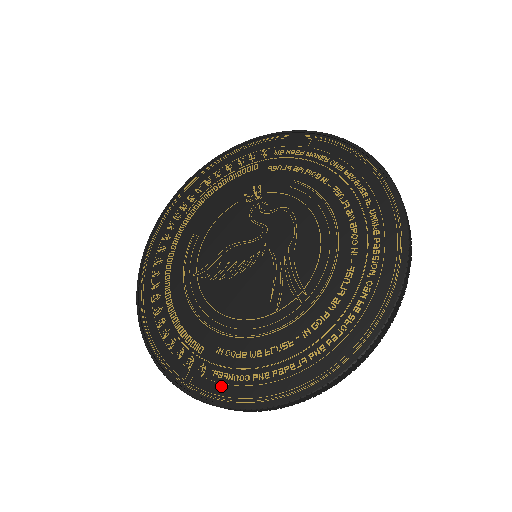
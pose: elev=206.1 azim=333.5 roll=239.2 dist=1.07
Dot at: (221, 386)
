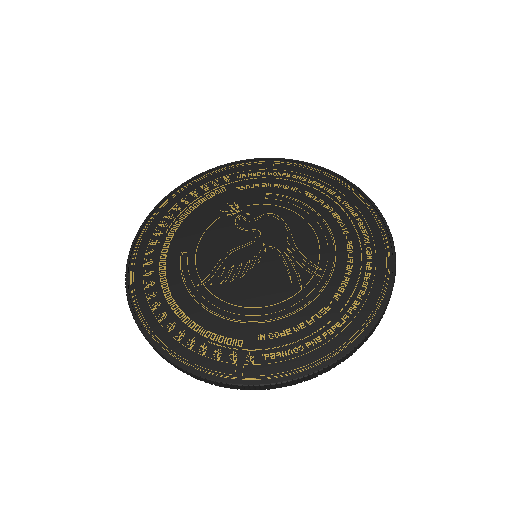
Dot at: (278, 365)
